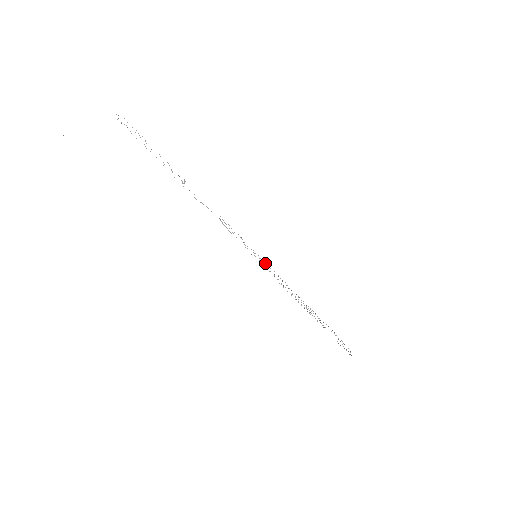
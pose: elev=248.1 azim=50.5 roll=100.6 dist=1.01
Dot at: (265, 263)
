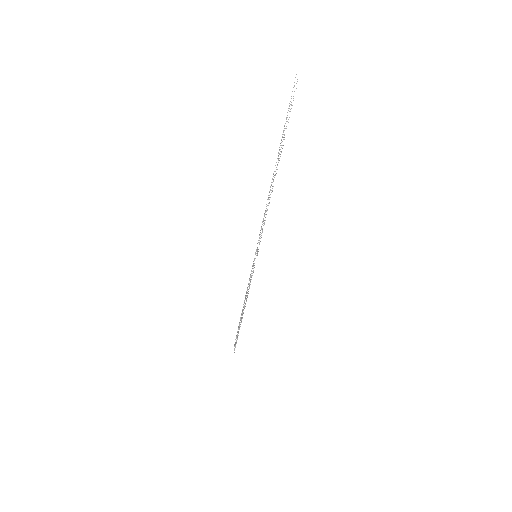
Dot at: occluded
